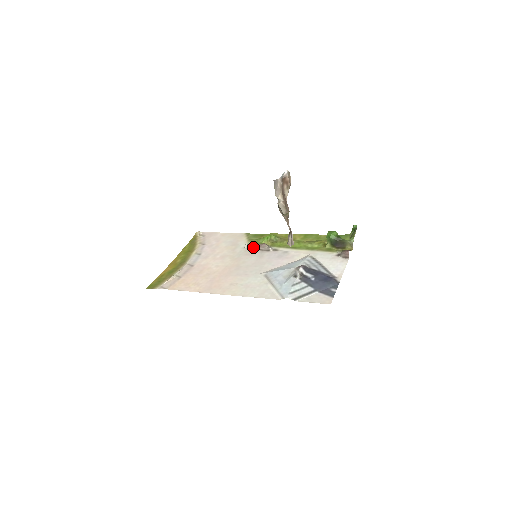
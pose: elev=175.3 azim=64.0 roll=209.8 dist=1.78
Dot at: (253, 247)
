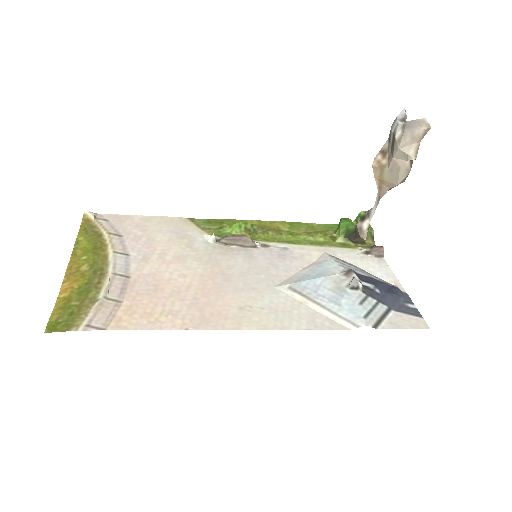
Dot at: (225, 241)
